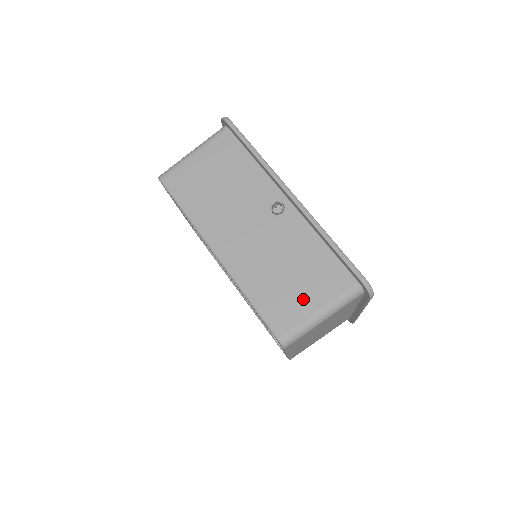
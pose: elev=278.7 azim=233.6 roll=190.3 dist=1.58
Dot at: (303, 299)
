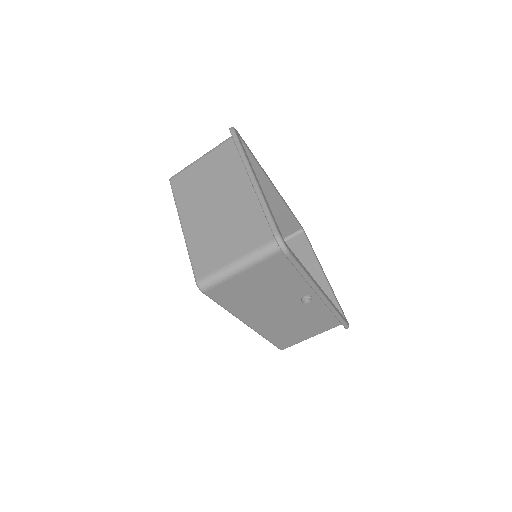
Dot at: (304, 335)
